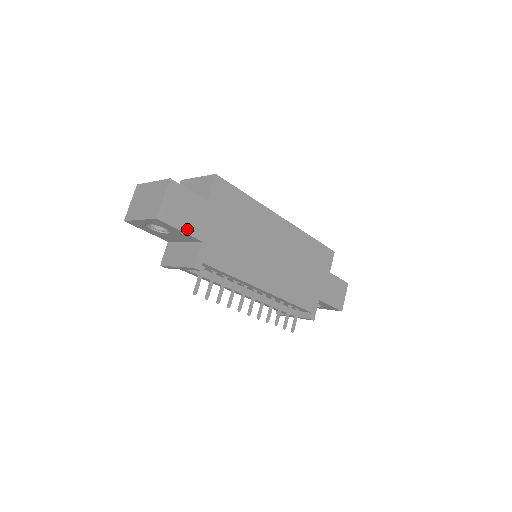
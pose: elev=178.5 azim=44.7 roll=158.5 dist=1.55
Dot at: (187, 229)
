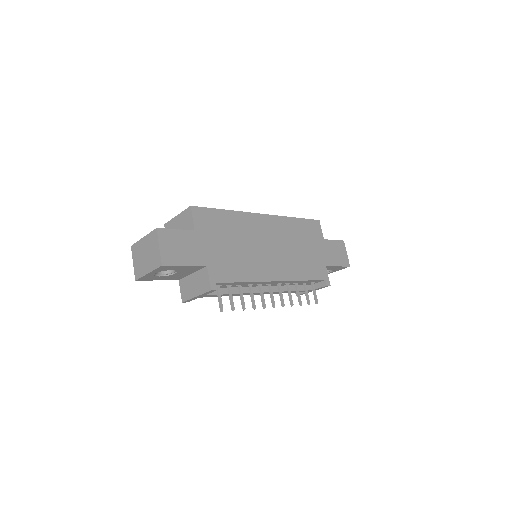
Dot at: (190, 262)
